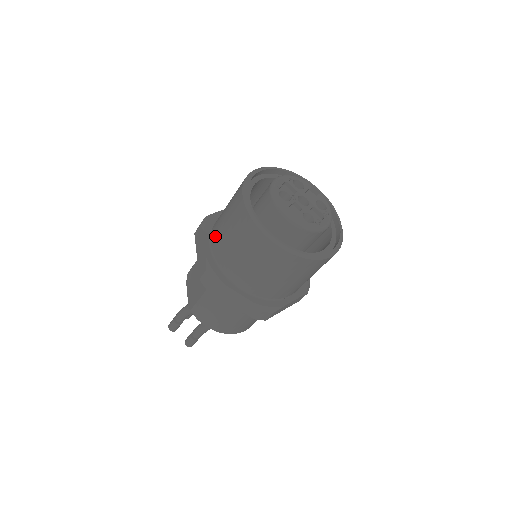
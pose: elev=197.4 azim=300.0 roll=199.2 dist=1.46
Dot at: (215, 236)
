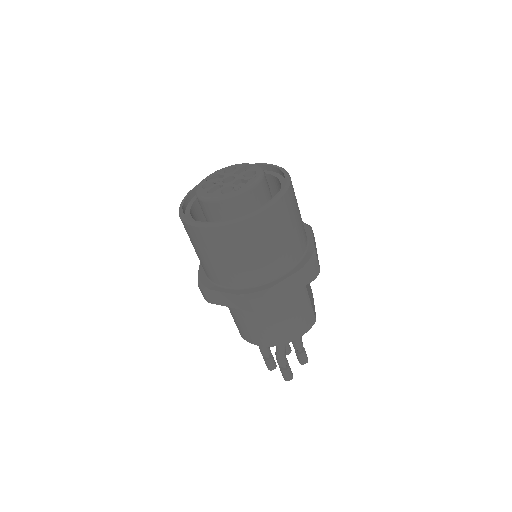
Dot at: occluded
